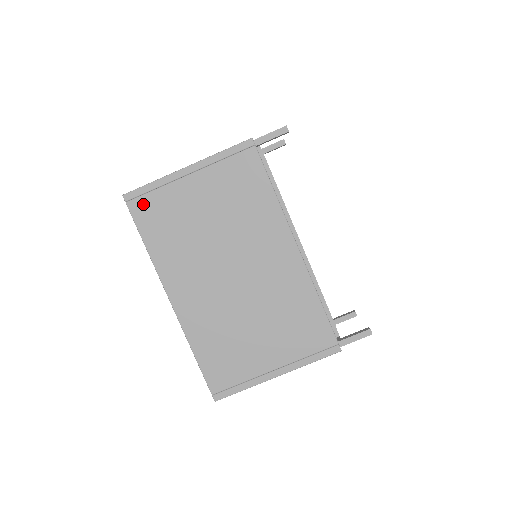
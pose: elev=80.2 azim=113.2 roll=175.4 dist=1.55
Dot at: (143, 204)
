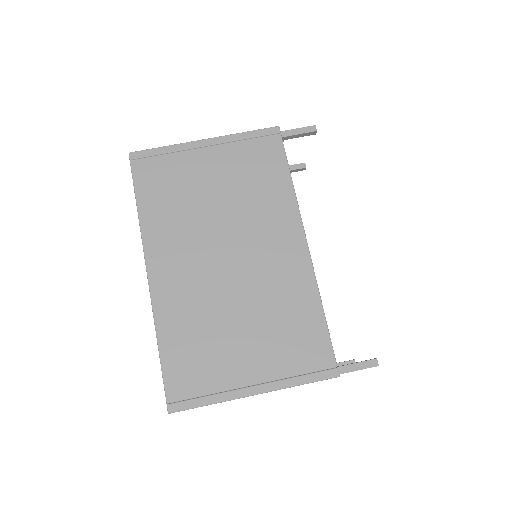
Dot at: (148, 166)
